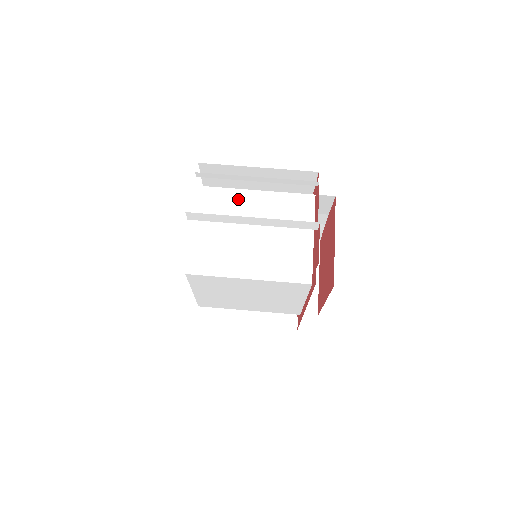
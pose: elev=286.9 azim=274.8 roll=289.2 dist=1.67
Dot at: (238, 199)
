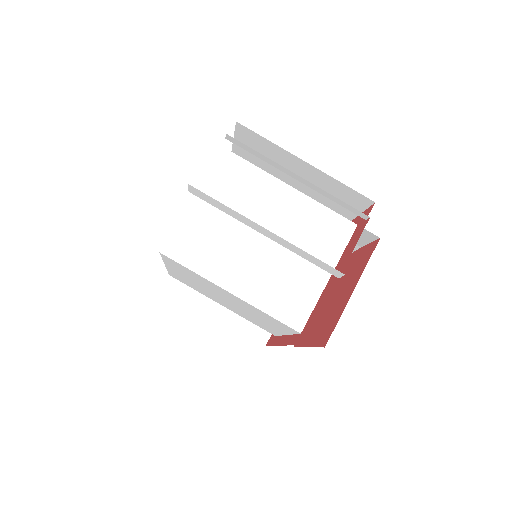
Dot at: (264, 187)
